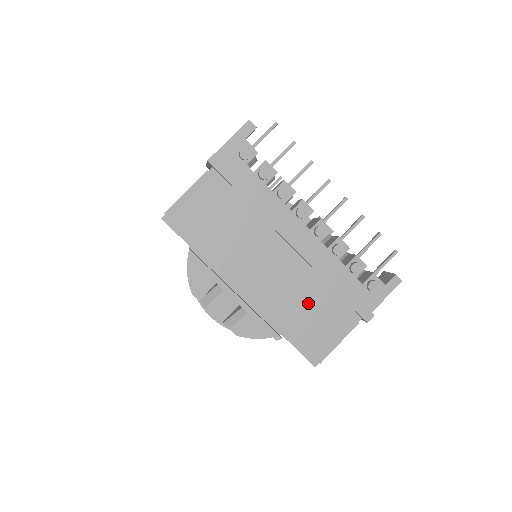
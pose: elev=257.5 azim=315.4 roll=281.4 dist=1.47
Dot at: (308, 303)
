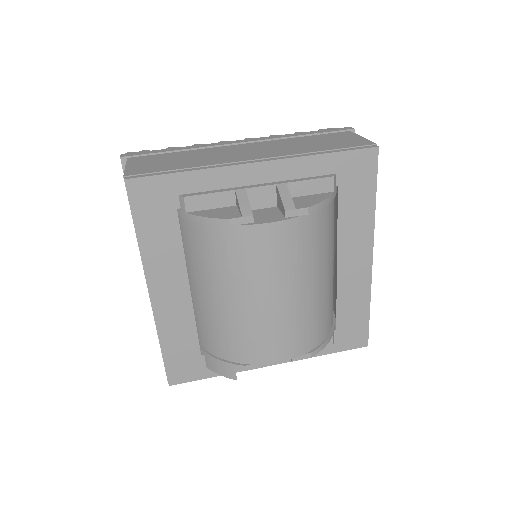
Dot at: (305, 143)
